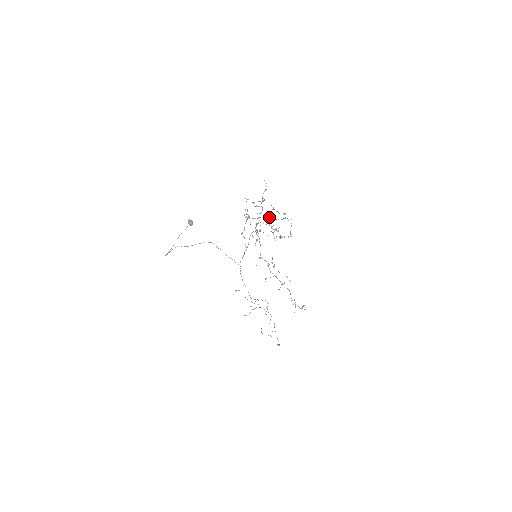
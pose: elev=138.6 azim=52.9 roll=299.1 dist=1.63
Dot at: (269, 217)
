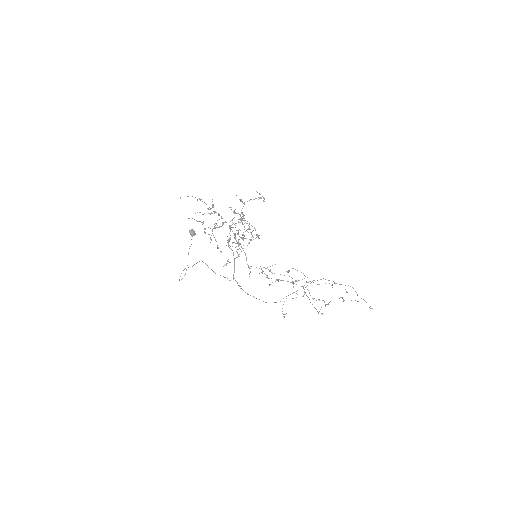
Dot at: (231, 220)
